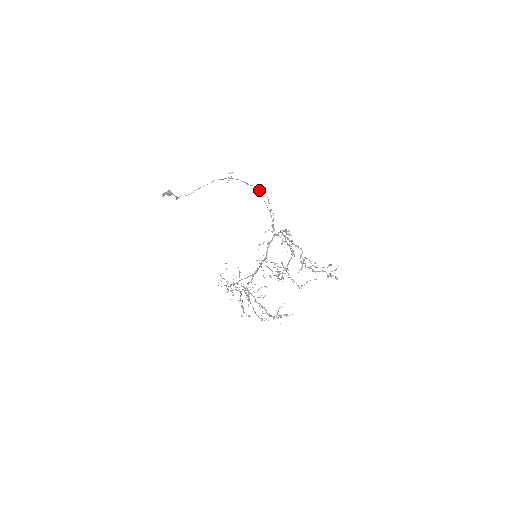
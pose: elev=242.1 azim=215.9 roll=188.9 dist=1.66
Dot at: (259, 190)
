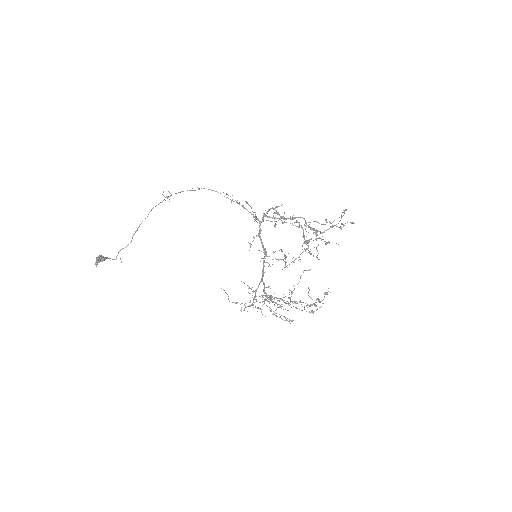
Dot at: (210, 189)
